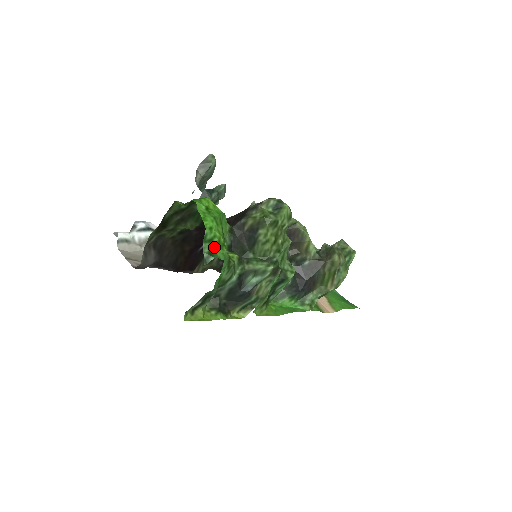
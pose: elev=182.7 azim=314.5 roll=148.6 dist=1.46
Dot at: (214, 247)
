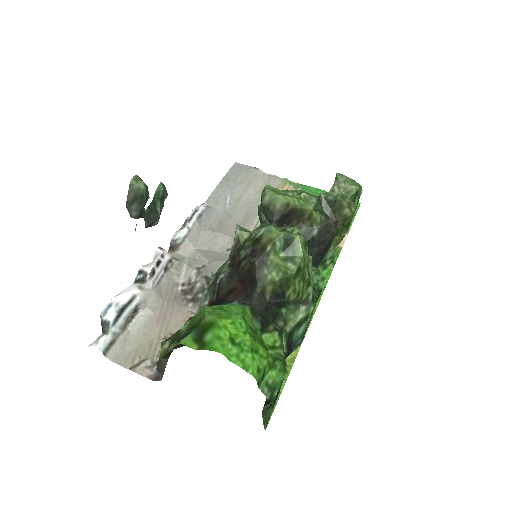
Dot at: (269, 376)
